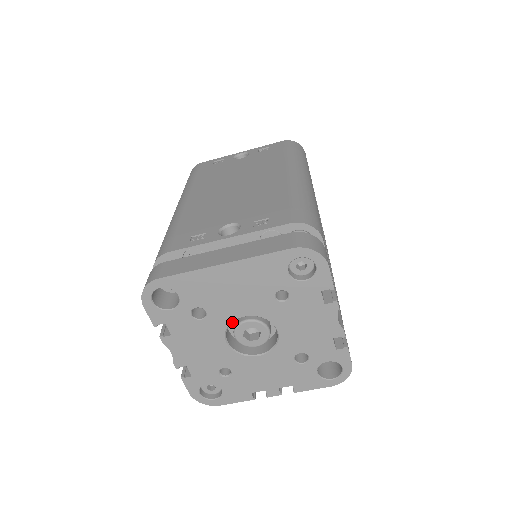
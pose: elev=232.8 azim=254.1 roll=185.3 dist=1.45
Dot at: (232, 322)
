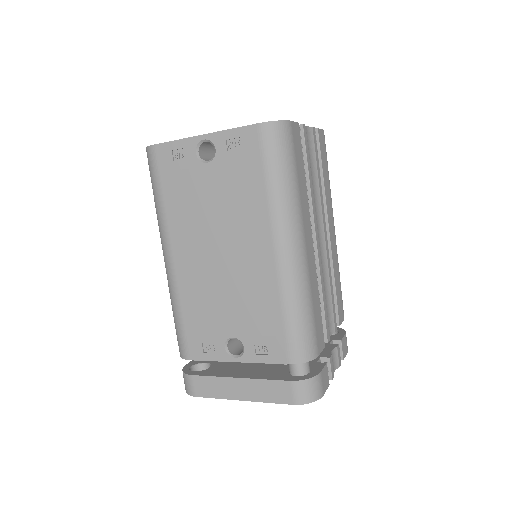
Dot at: occluded
